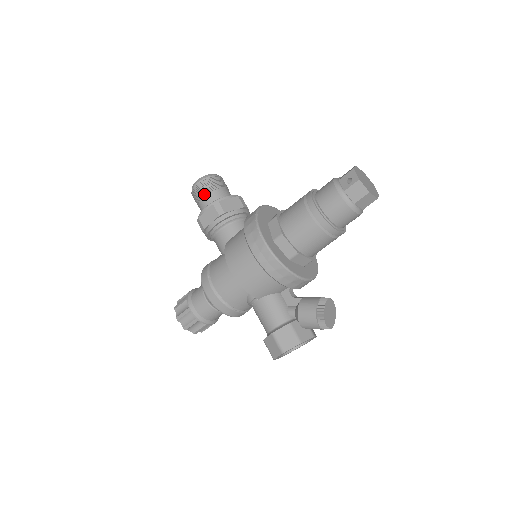
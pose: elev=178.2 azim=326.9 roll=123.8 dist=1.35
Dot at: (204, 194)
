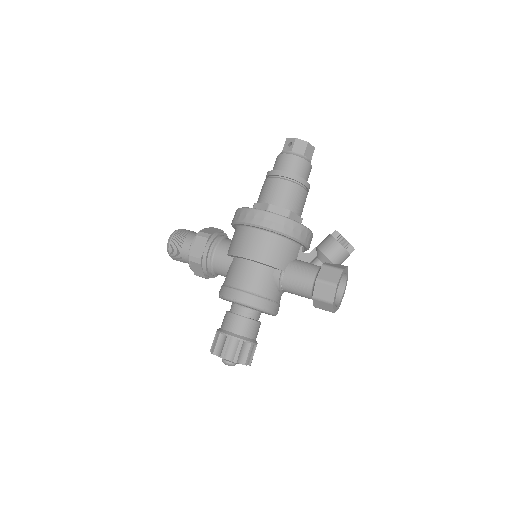
Dot at: (183, 240)
